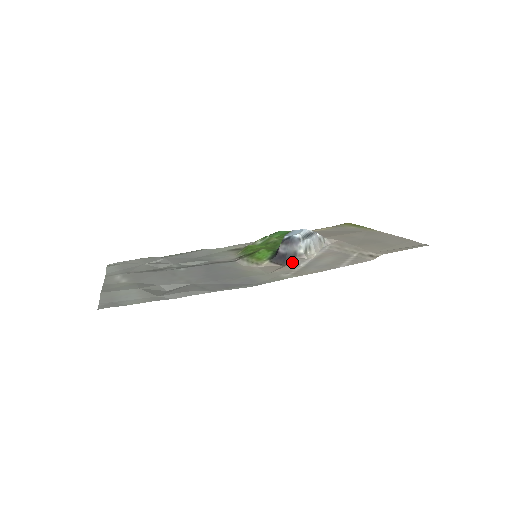
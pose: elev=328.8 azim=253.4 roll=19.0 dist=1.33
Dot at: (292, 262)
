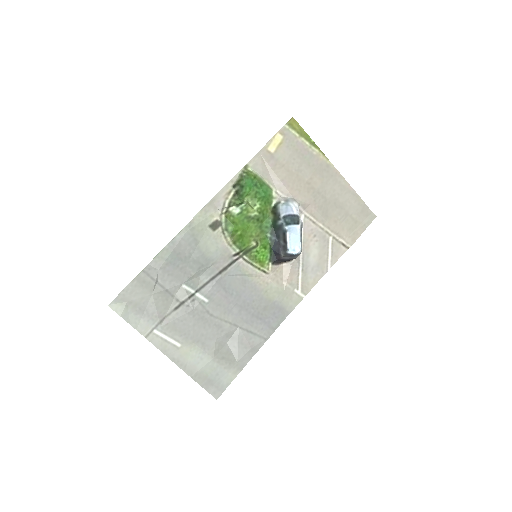
Dot at: (291, 264)
